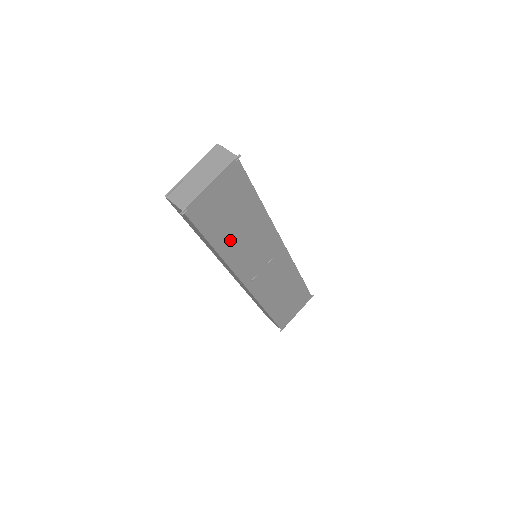
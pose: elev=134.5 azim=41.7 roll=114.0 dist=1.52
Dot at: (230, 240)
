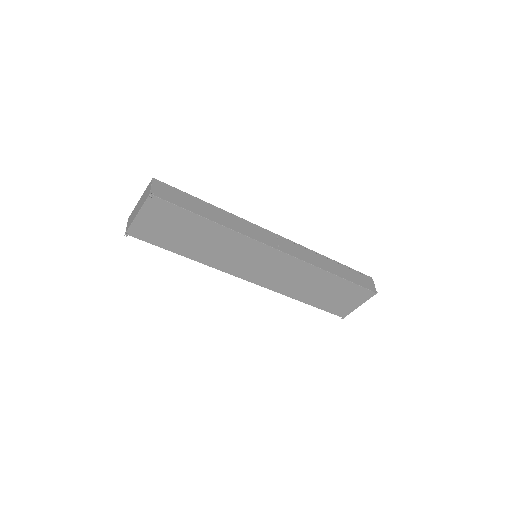
Dot at: (196, 249)
